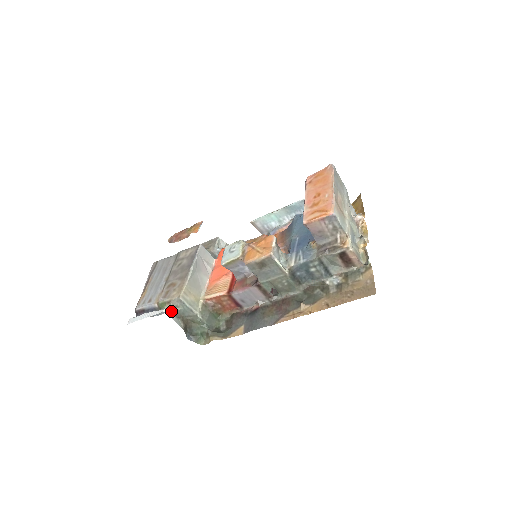
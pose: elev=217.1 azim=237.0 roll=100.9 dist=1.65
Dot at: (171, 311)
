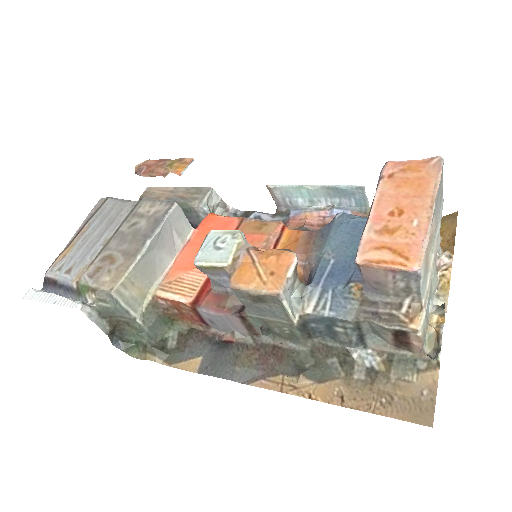
Dot at: (93, 307)
